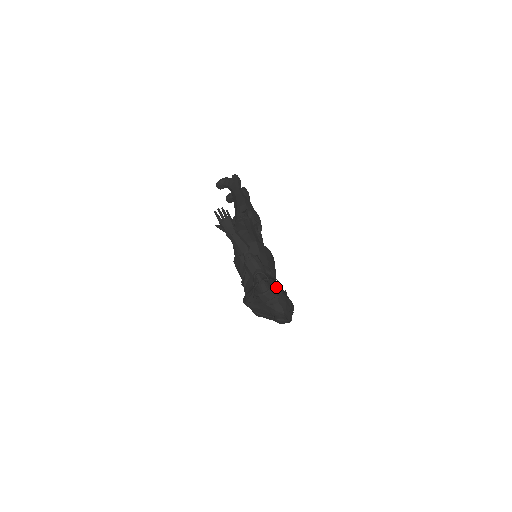
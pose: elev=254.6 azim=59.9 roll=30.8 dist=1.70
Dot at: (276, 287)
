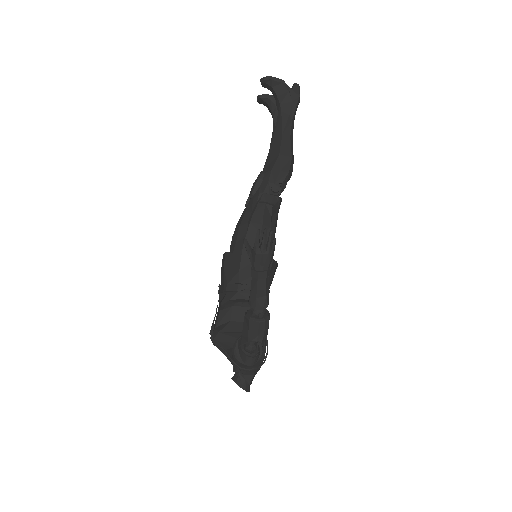
Dot at: (264, 358)
